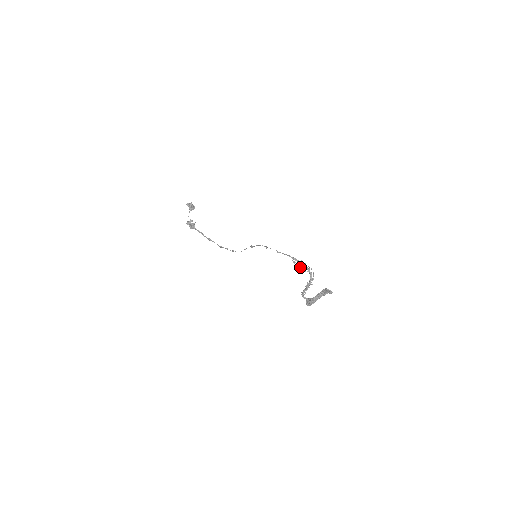
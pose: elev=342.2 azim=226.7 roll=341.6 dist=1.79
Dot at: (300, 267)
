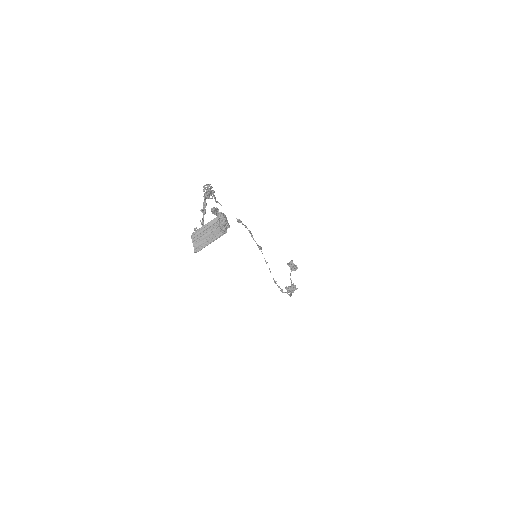
Dot at: (208, 197)
